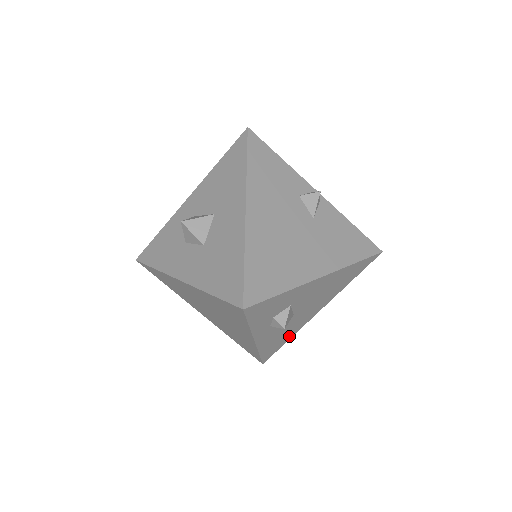
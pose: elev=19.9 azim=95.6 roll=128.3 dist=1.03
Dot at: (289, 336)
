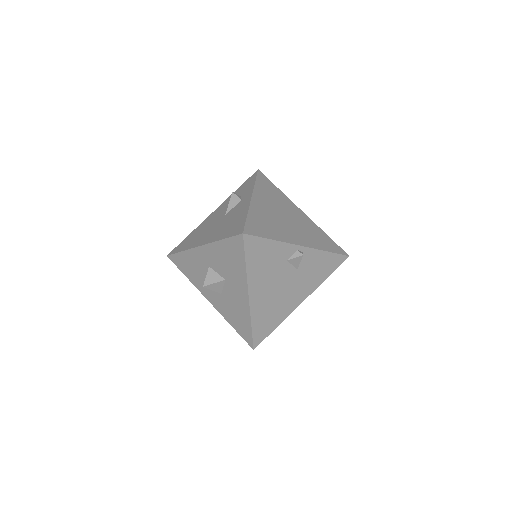
Dot at: occluded
